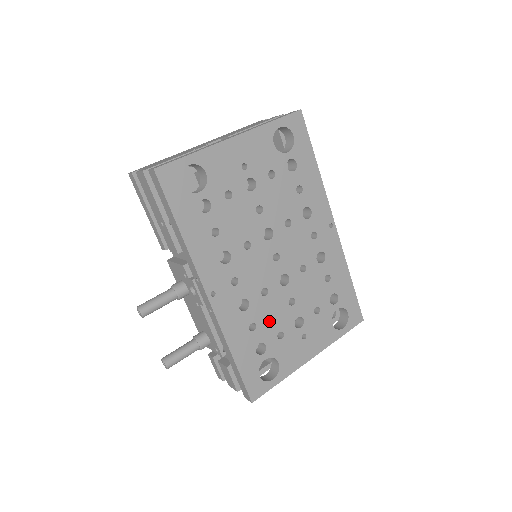
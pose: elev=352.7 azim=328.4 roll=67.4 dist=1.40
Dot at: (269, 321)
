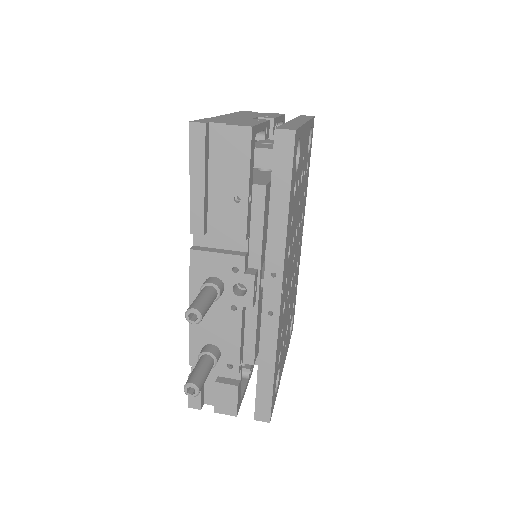
Dot at: (284, 327)
